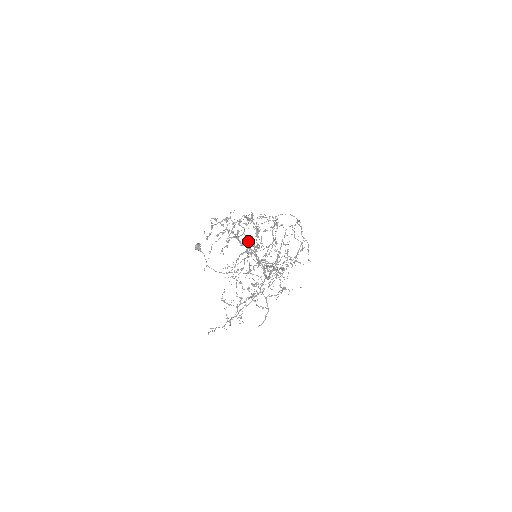
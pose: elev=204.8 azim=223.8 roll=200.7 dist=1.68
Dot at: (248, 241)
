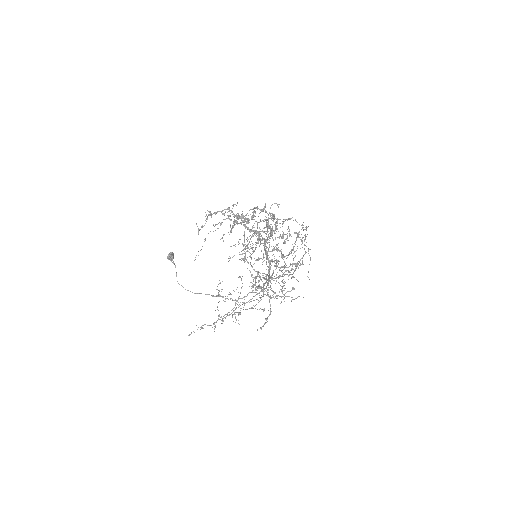
Dot at: (259, 227)
